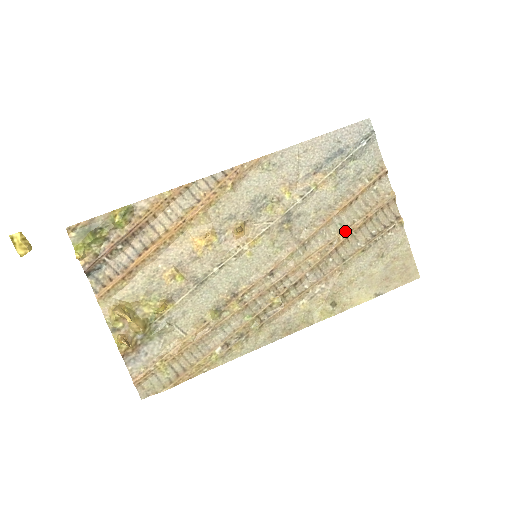
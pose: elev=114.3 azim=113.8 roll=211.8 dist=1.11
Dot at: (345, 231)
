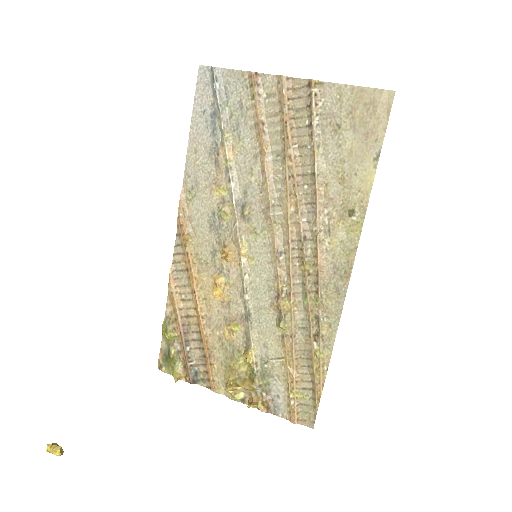
Dot at: (286, 155)
